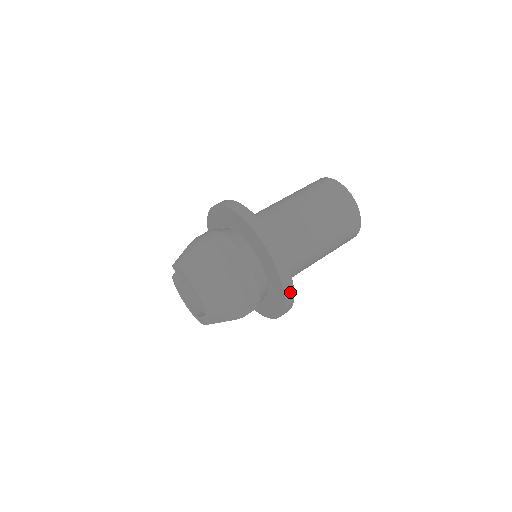
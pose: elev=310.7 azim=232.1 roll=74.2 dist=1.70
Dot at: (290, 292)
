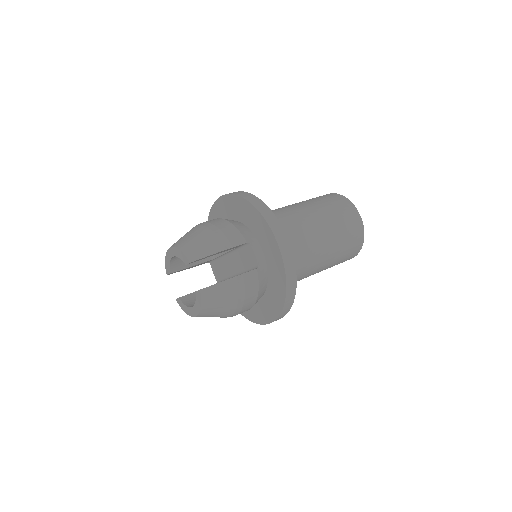
Dot at: (267, 212)
